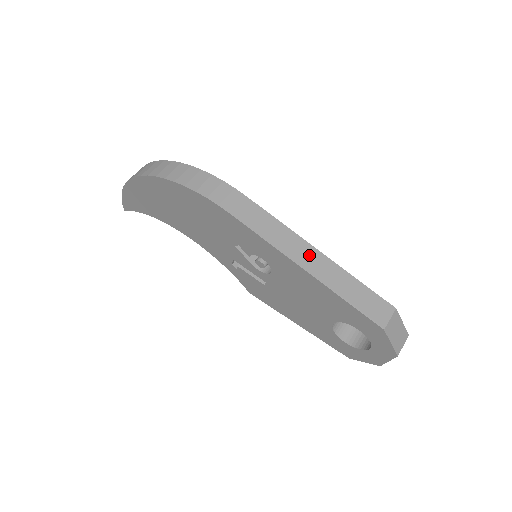
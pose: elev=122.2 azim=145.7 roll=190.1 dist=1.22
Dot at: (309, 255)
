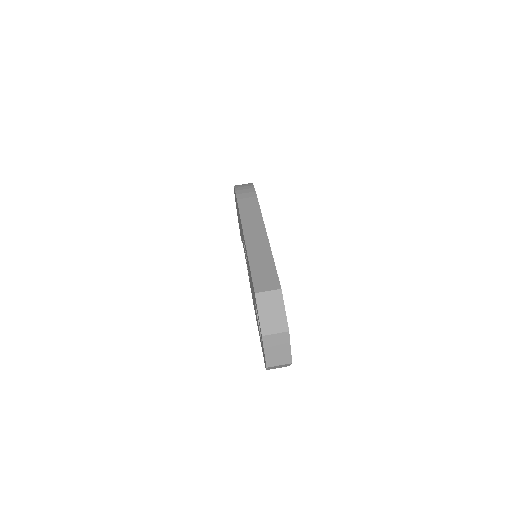
Dot at: (257, 234)
